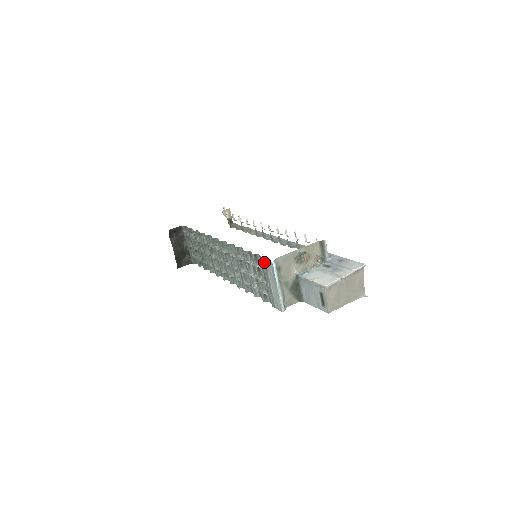
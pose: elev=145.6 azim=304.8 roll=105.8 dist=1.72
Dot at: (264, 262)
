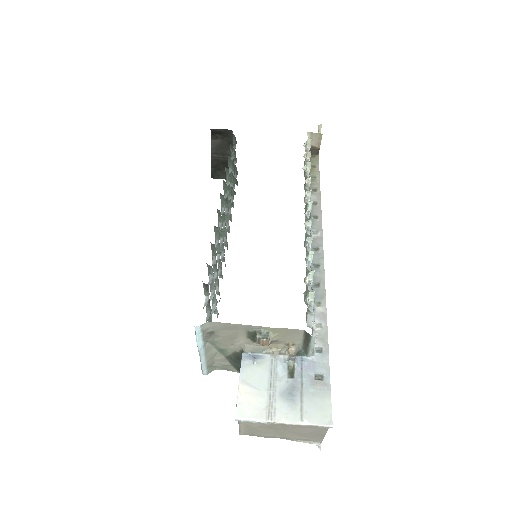
Dot at: occluded
